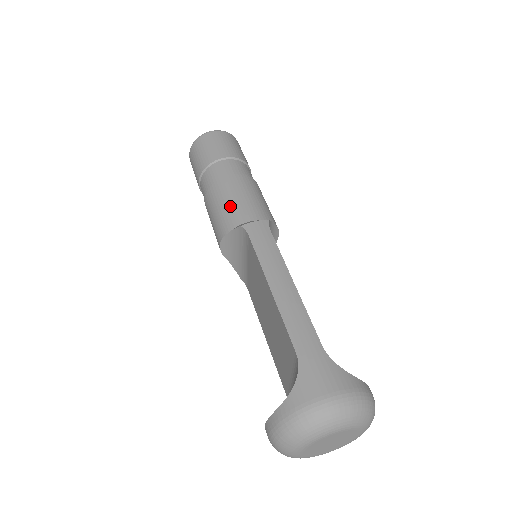
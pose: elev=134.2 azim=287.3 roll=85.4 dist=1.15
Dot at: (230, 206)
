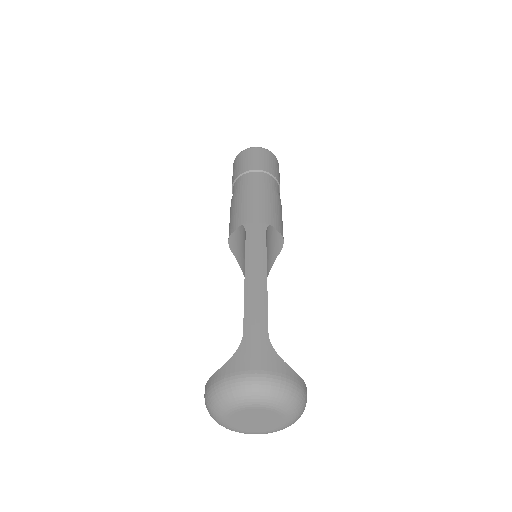
Dot at: (244, 209)
